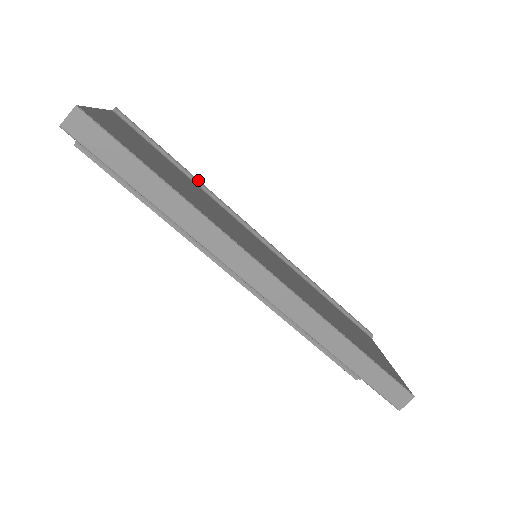
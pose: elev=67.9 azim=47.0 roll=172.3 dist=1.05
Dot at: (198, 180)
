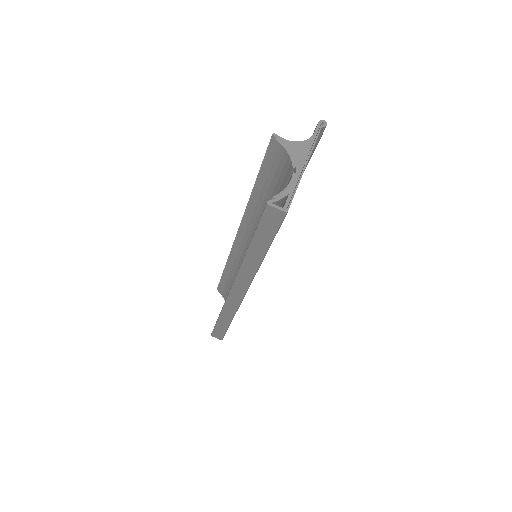
Dot at: occluded
